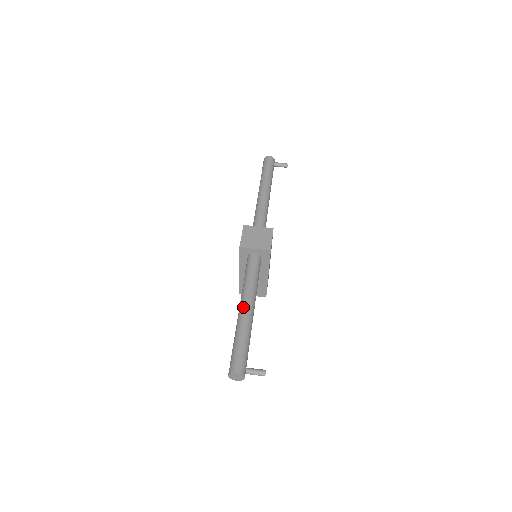
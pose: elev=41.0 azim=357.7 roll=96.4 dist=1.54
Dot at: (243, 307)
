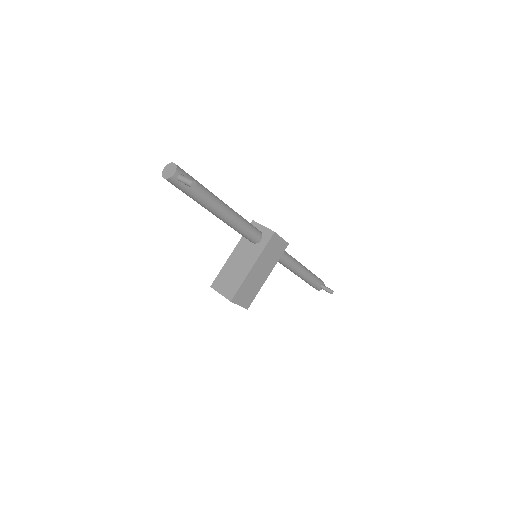
Dot at: occluded
